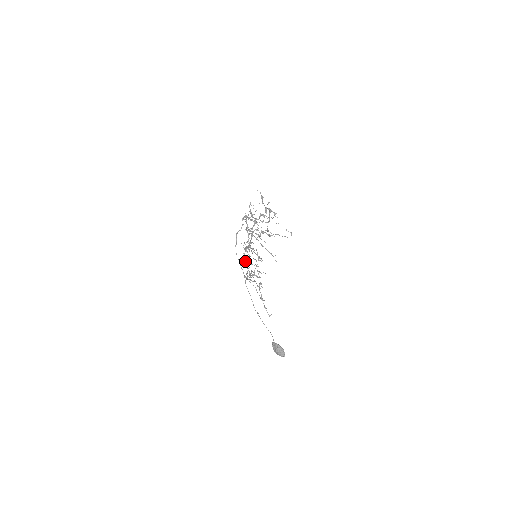
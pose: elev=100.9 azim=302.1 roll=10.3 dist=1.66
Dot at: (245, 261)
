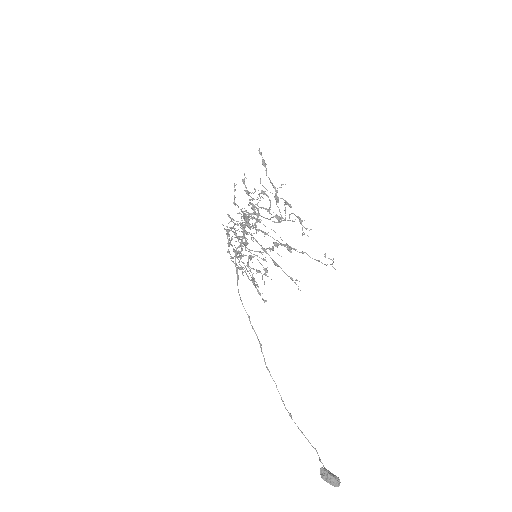
Dot at: occluded
